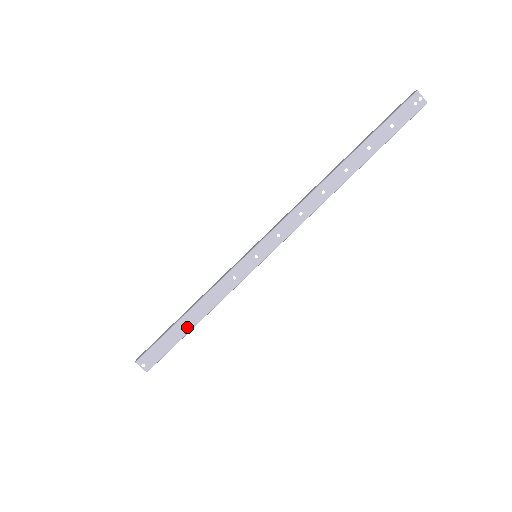
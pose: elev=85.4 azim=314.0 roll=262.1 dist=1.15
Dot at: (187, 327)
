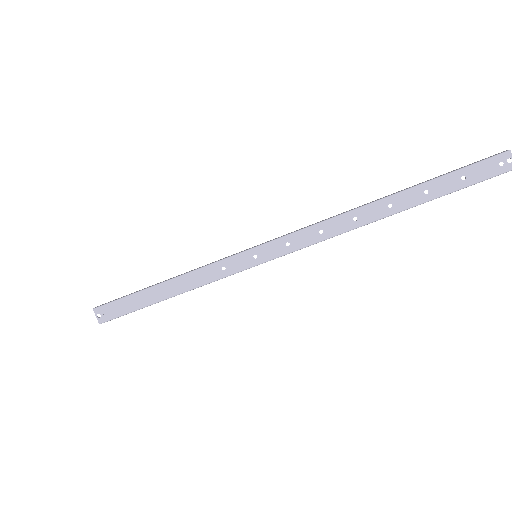
Dot at: (156, 297)
